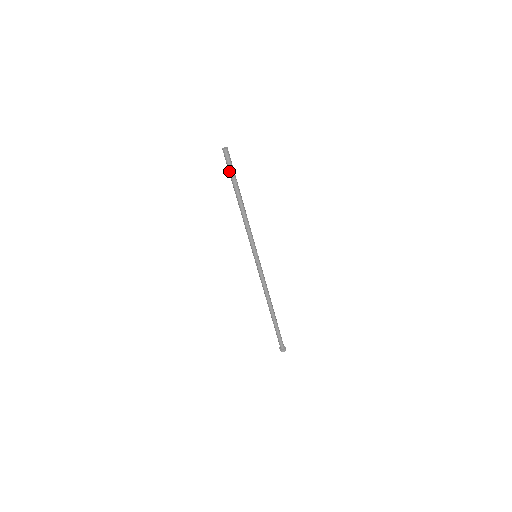
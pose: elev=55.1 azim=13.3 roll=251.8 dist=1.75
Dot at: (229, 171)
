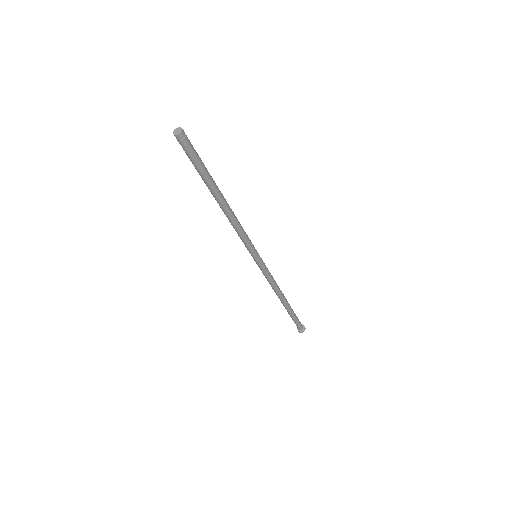
Dot at: (196, 165)
